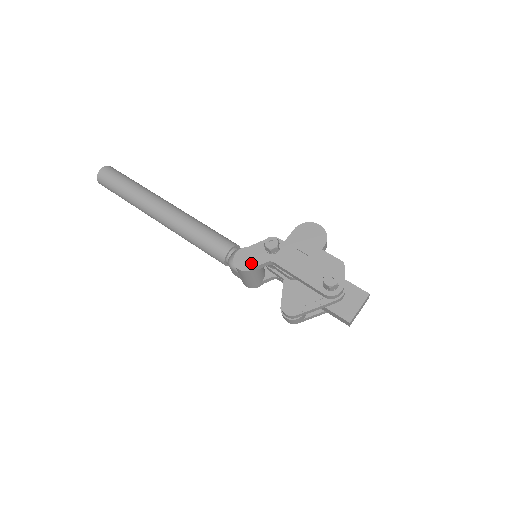
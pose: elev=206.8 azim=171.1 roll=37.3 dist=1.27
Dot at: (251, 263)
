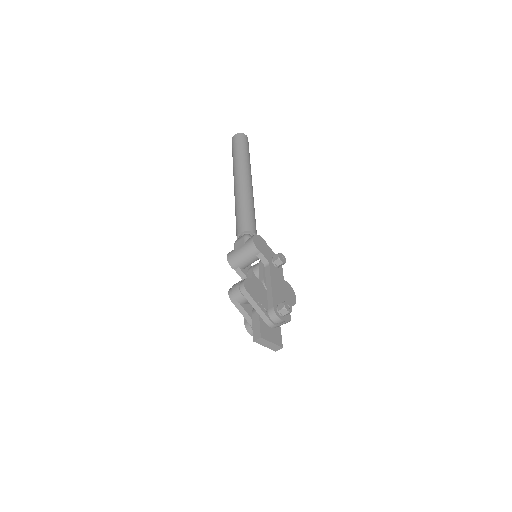
Dot at: (261, 248)
